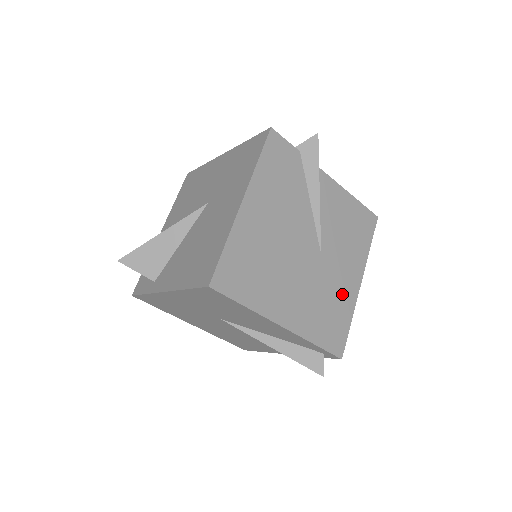
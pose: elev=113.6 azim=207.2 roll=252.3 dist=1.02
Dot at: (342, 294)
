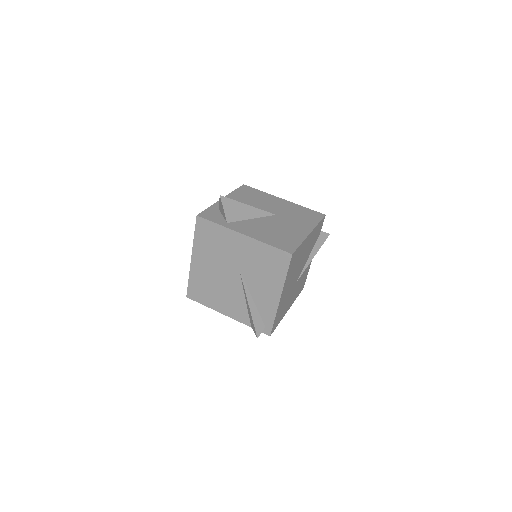
Dot at: (286, 307)
